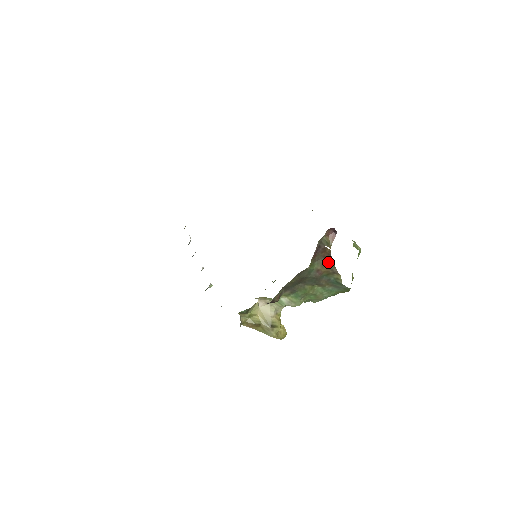
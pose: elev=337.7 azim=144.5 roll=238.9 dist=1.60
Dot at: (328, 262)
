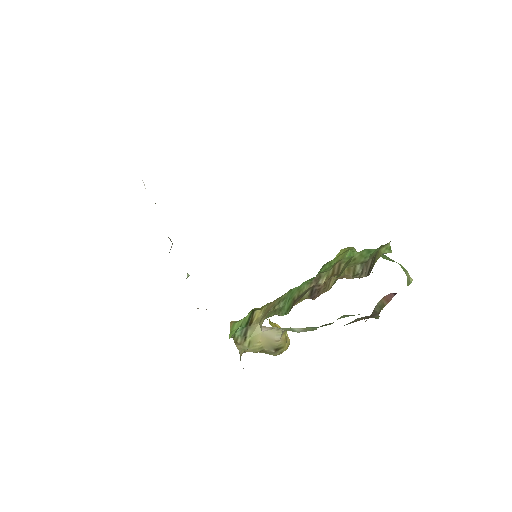
Dot at: (372, 316)
